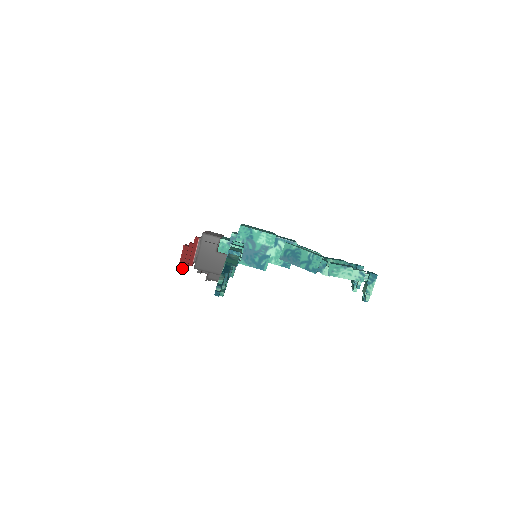
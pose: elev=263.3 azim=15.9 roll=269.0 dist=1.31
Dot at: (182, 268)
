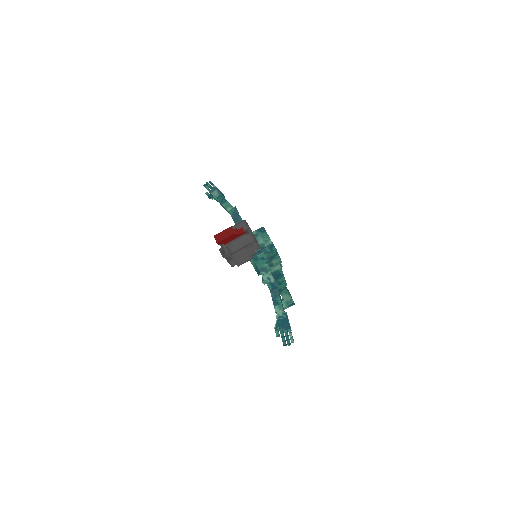
Dot at: occluded
